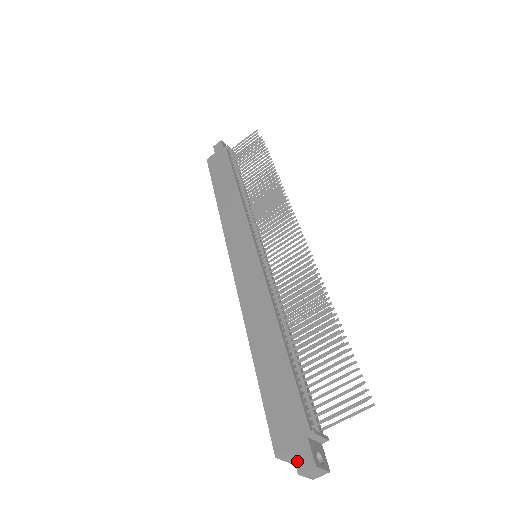
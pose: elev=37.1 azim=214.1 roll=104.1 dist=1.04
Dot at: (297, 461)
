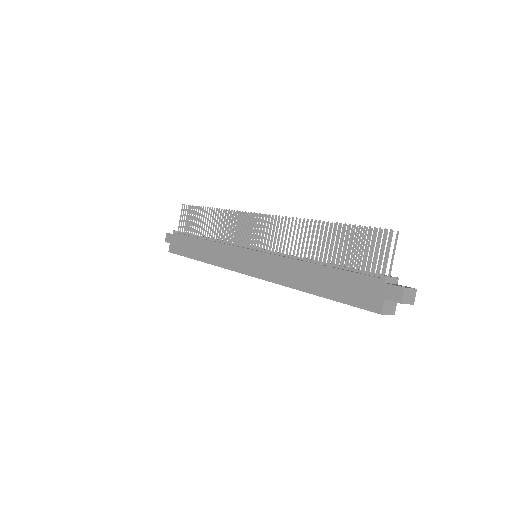
Dot at: (393, 299)
